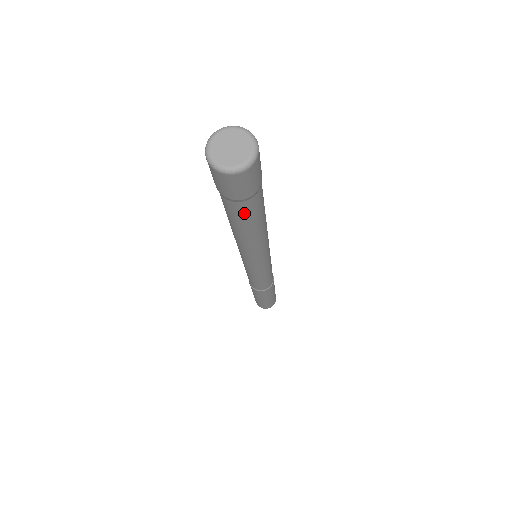
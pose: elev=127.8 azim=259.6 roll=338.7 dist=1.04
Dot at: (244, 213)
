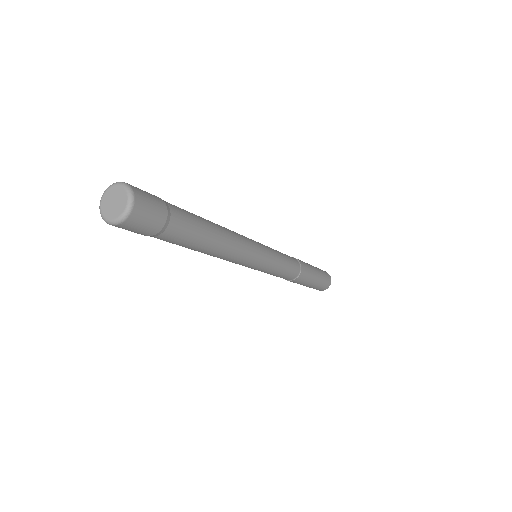
Dot at: occluded
